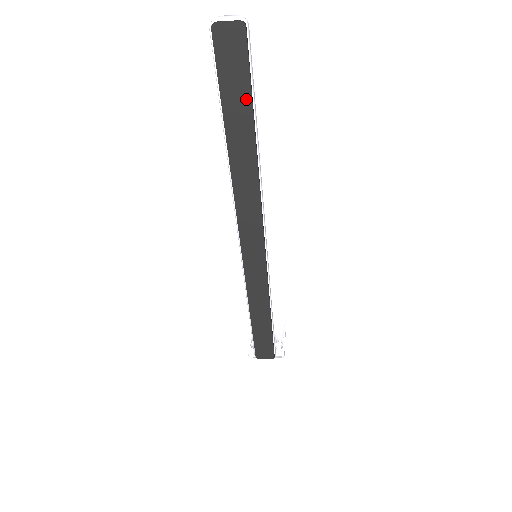
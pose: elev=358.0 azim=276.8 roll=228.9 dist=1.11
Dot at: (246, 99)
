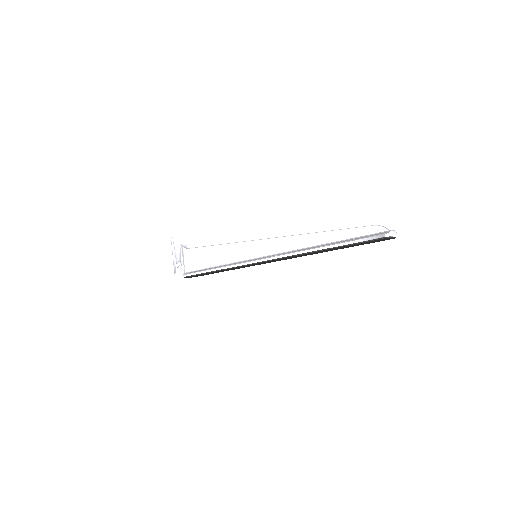
Dot at: (358, 245)
